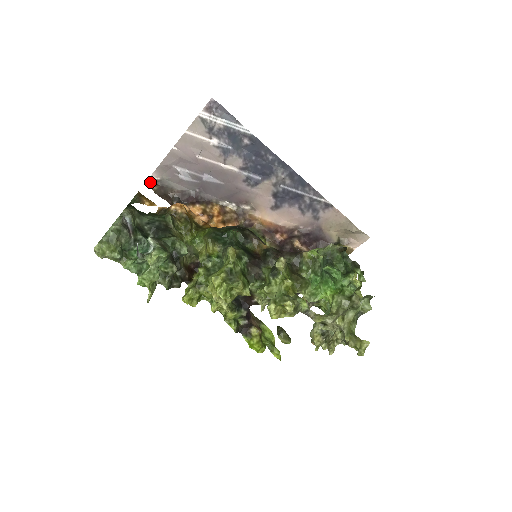
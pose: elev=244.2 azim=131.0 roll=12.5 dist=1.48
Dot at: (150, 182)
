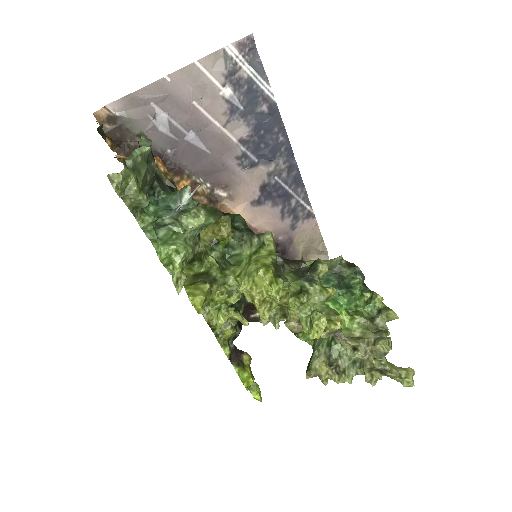
Dot at: (103, 114)
